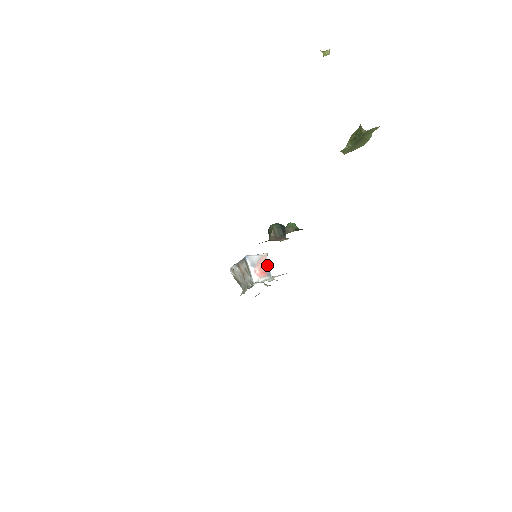
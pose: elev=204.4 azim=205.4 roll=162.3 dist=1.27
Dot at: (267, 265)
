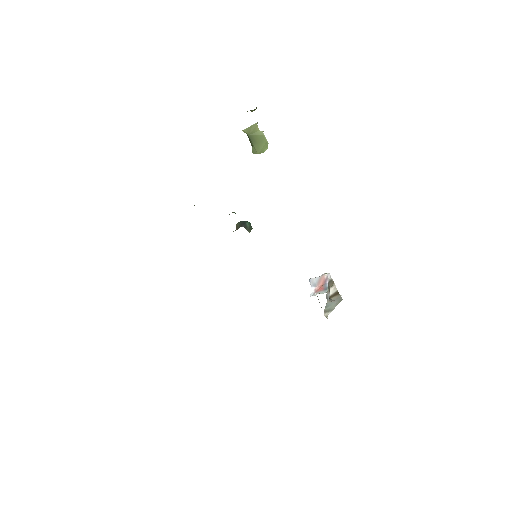
Dot at: (327, 283)
